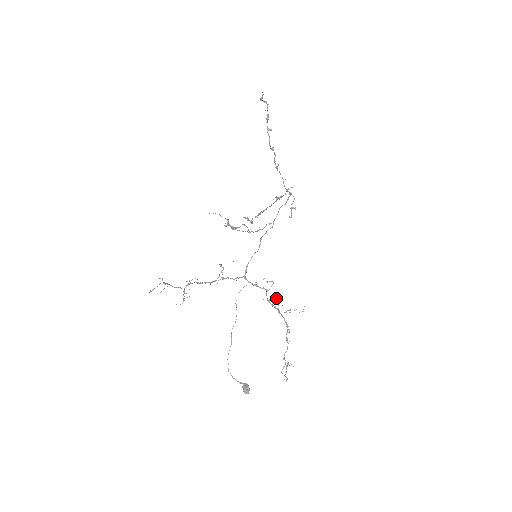
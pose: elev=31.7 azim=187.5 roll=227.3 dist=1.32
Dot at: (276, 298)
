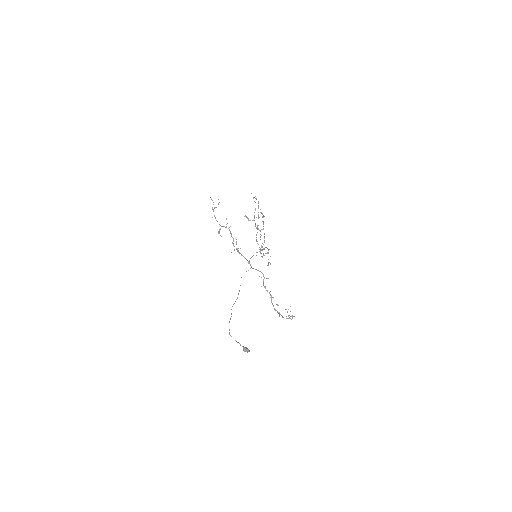
Dot at: occluded
